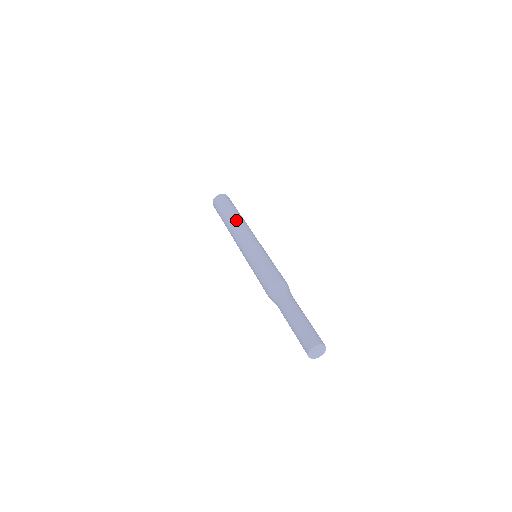
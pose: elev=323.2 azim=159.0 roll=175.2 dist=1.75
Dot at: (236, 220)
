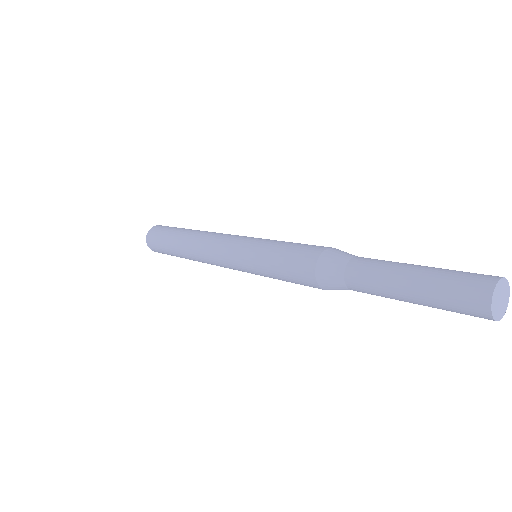
Dot at: (207, 231)
